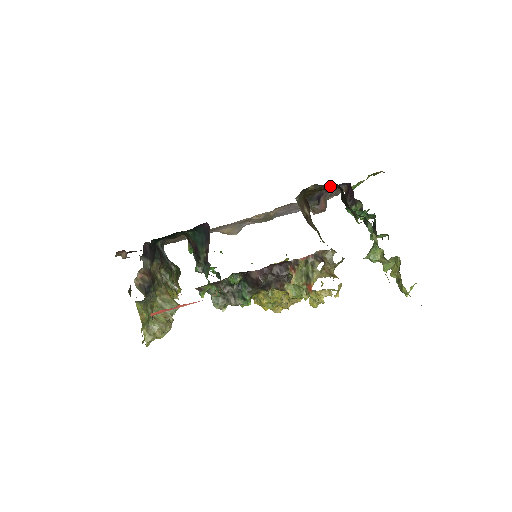
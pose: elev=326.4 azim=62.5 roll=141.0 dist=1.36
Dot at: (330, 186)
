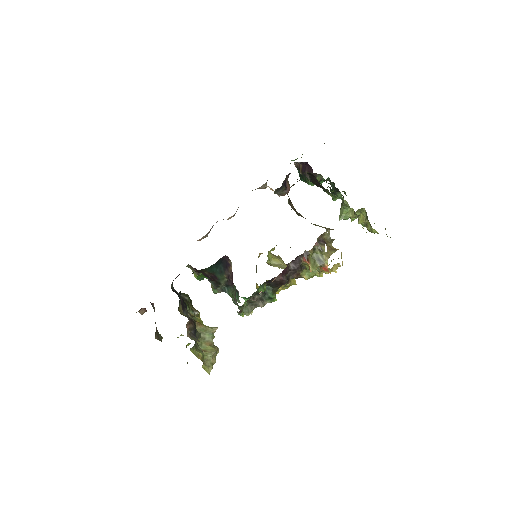
Dot at: occluded
